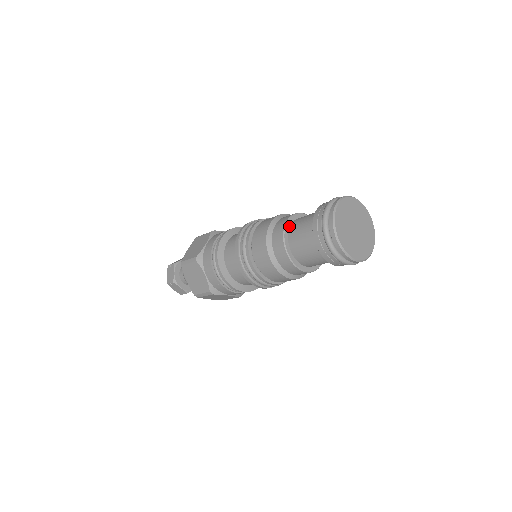
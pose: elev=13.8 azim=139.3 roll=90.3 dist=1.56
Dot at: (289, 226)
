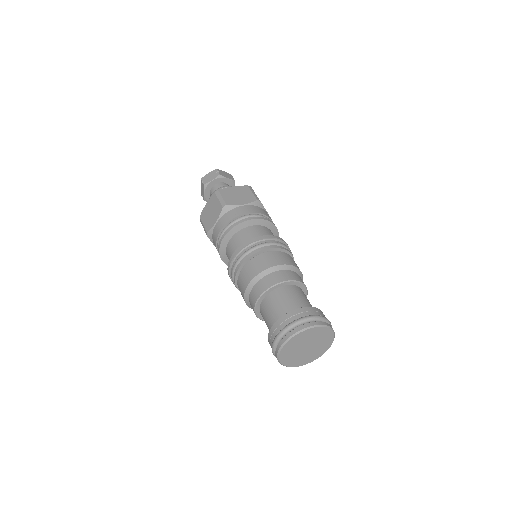
Dot at: (262, 299)
